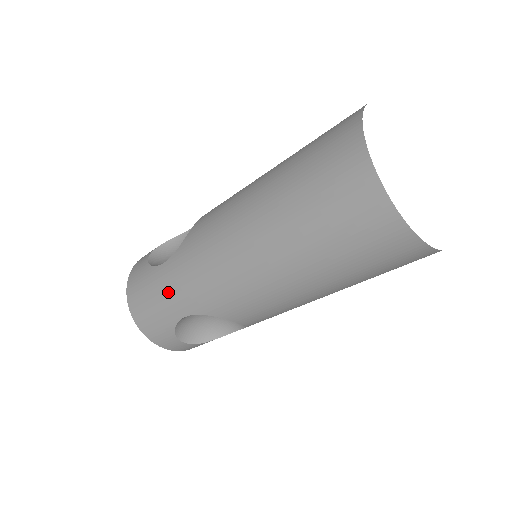
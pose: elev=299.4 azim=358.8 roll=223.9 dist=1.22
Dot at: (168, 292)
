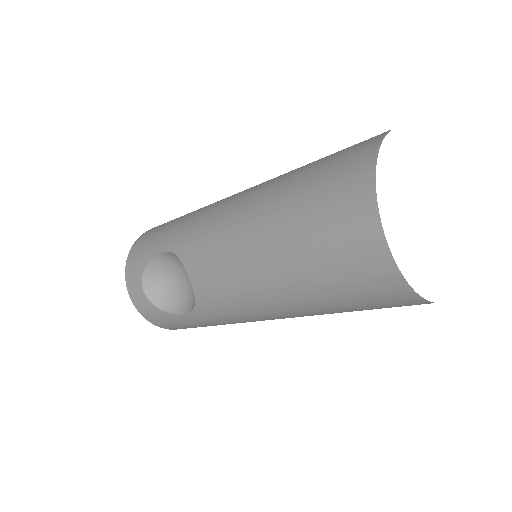
Dot at: (171, 227)
